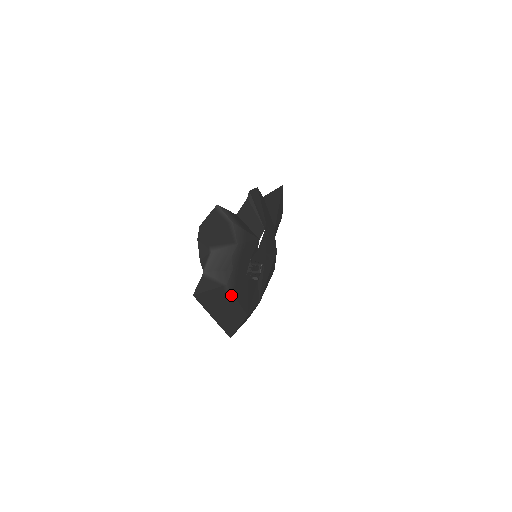
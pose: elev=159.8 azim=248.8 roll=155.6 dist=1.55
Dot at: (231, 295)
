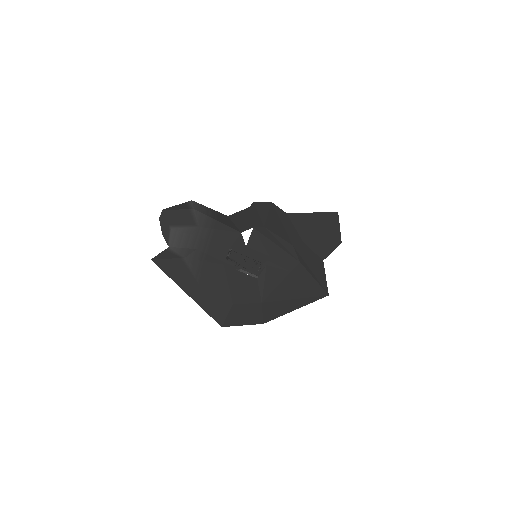
Dot at: (197, 271)
